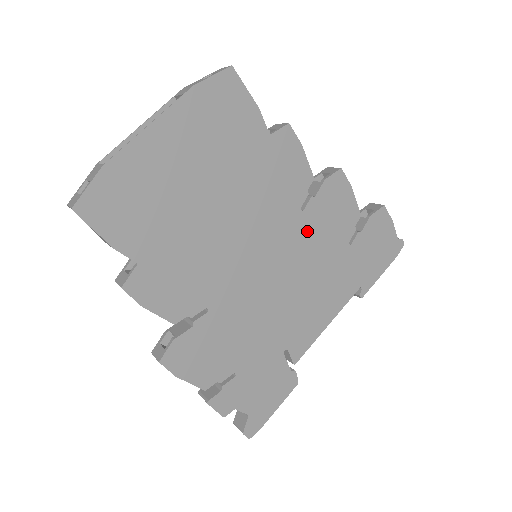
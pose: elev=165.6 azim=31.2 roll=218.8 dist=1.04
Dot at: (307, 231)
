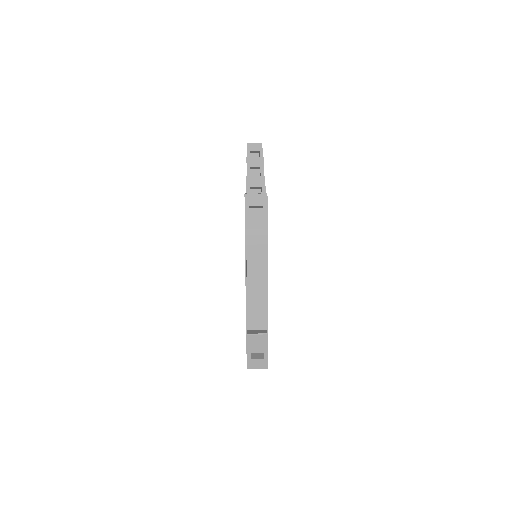
Dot at: occluded
